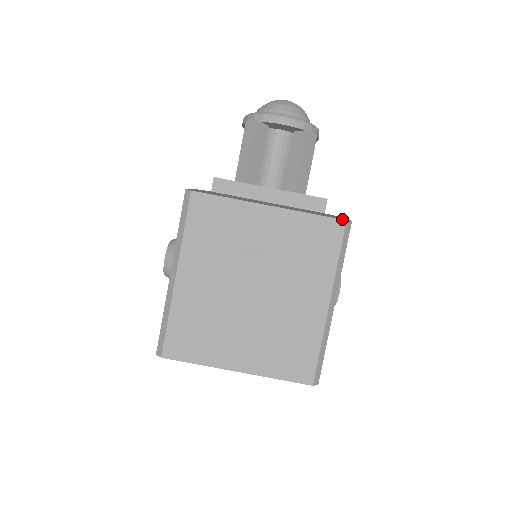
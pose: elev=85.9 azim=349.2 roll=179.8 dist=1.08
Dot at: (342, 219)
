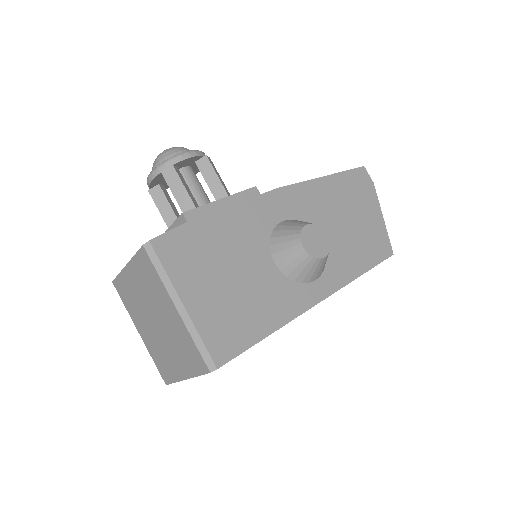
Dot at: (142, 246)
